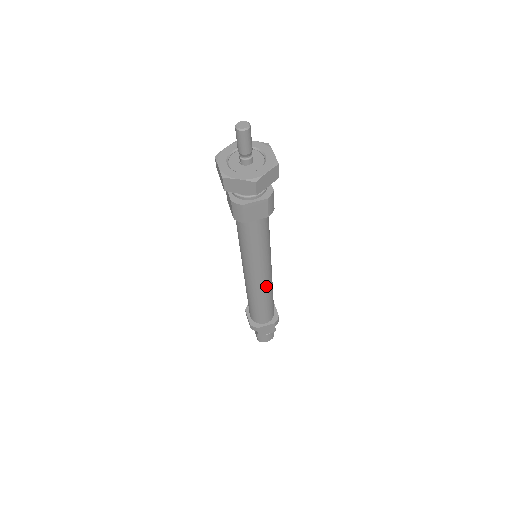
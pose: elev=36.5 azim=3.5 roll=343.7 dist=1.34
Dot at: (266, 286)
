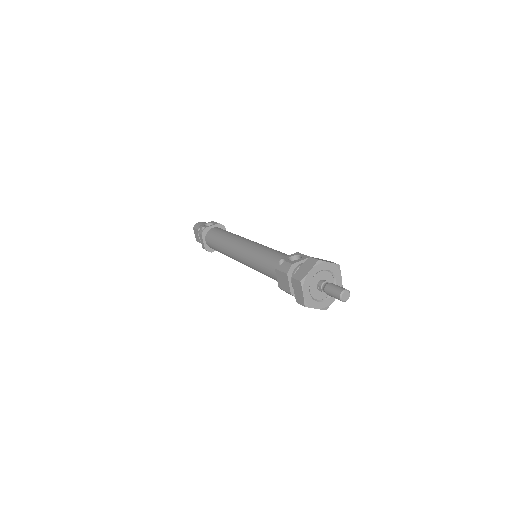
Dot at: occluded
